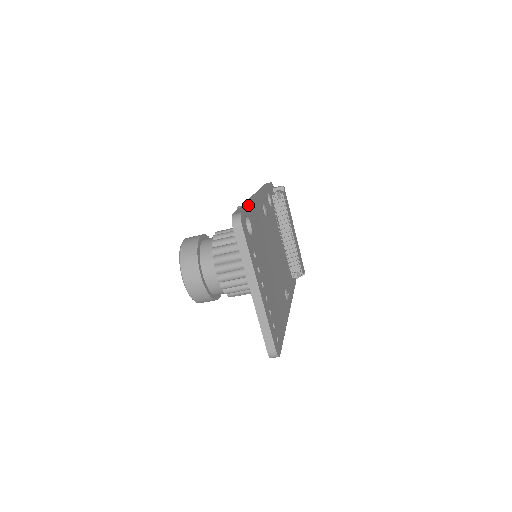
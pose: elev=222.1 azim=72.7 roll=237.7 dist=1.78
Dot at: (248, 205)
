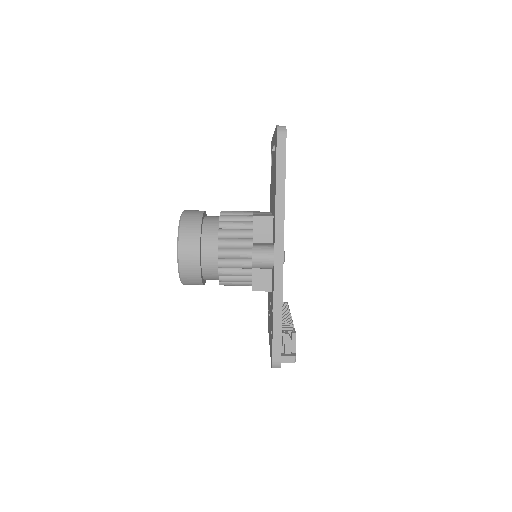
Dot at: occluded
